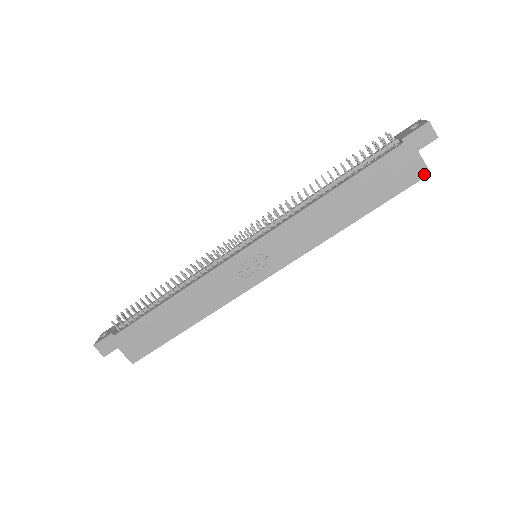
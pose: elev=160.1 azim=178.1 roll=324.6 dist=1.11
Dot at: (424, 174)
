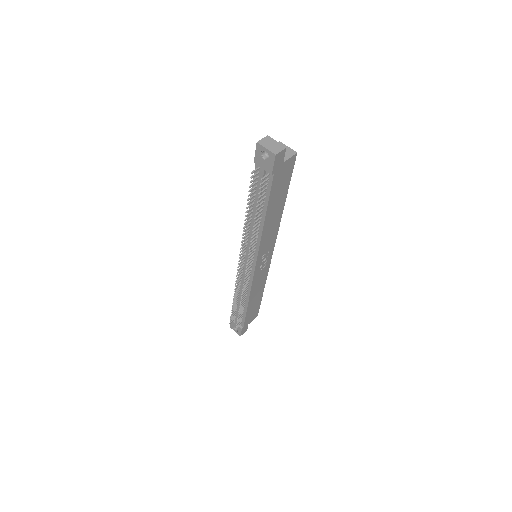
Dot at: (295, 158)
